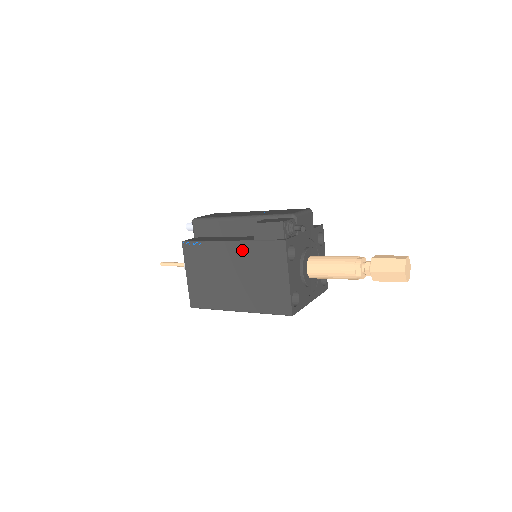
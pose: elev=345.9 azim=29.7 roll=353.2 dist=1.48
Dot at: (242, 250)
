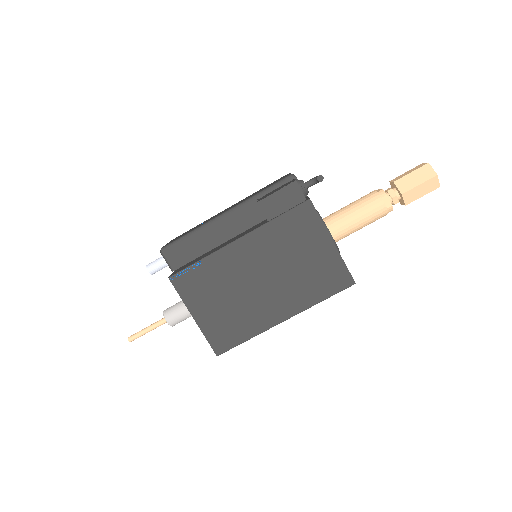
Dot at: (259, 241)
